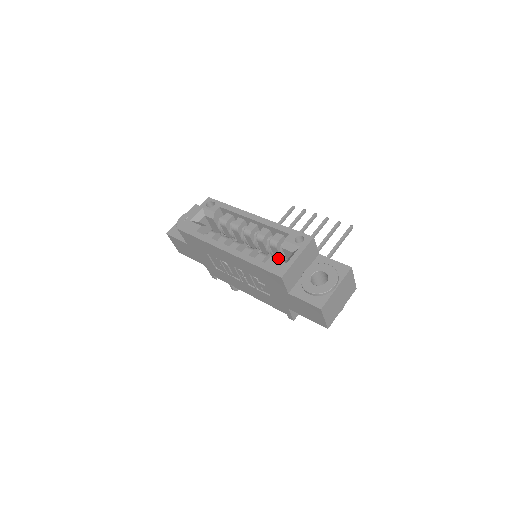
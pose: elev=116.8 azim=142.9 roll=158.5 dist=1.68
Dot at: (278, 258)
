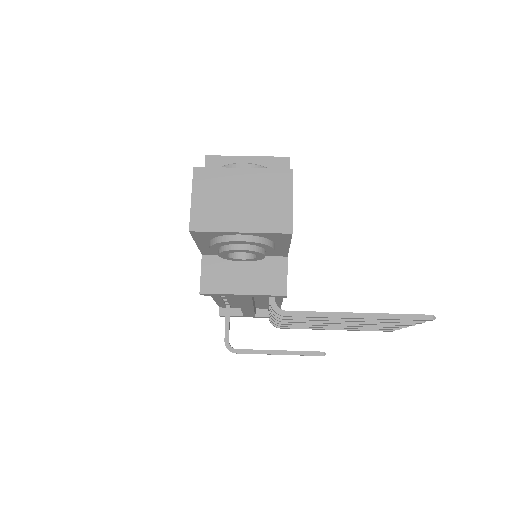
Dot at: occluded
